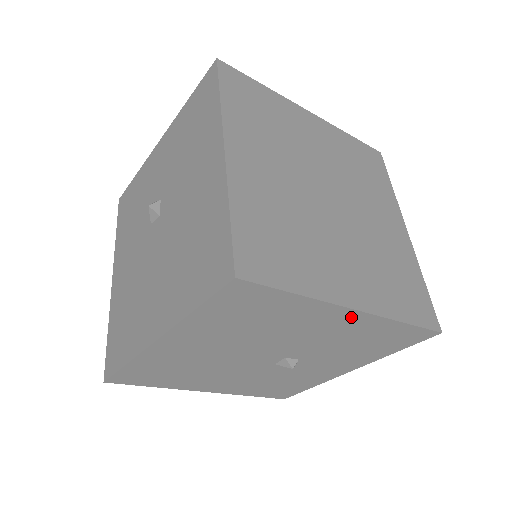
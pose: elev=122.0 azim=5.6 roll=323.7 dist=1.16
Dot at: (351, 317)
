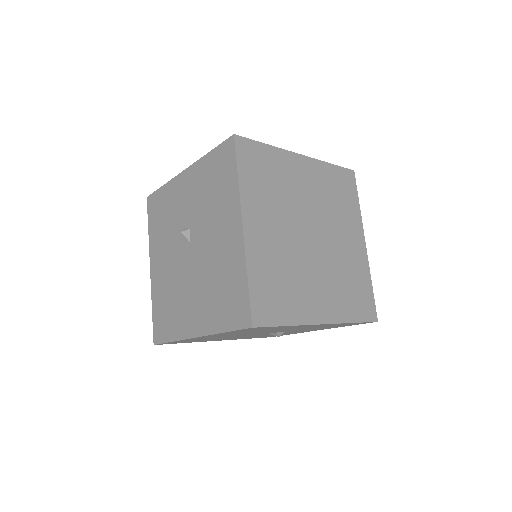
Dot at: (319, 325)
